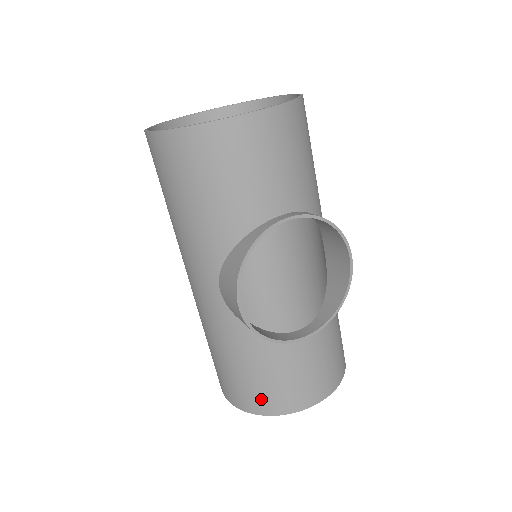
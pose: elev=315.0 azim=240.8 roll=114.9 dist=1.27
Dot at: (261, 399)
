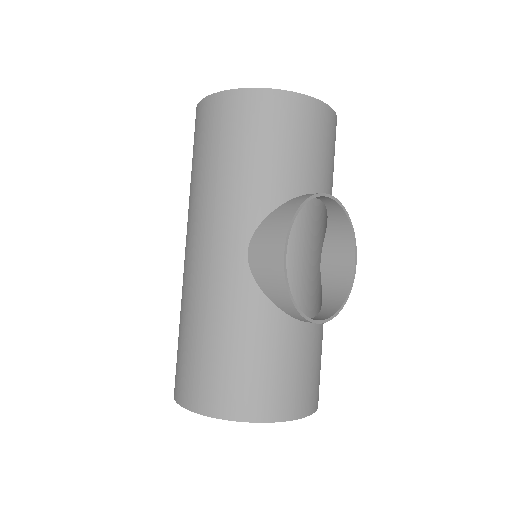
Dot at: (253, 397)
